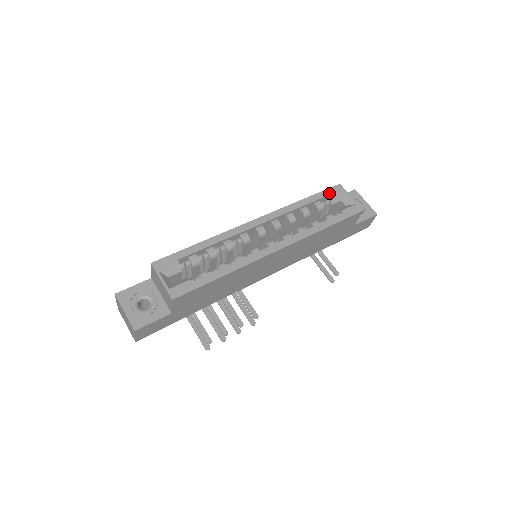
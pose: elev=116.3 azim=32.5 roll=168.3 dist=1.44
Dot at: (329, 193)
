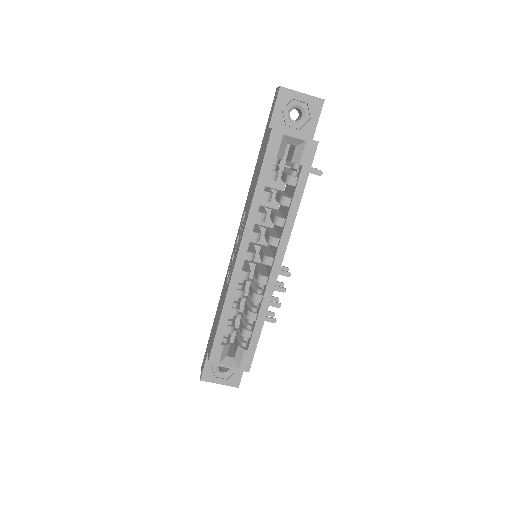
Dot at: (272, 154)
